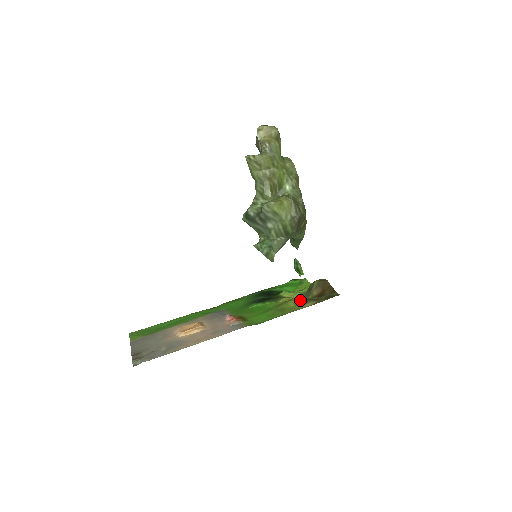
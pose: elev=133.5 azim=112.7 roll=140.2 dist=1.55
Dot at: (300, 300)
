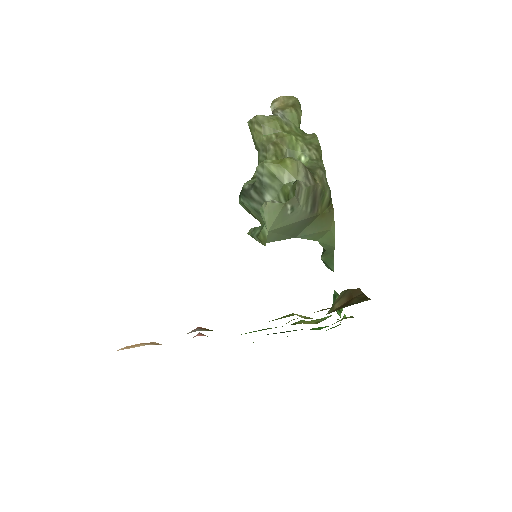
Dot at: occluded
